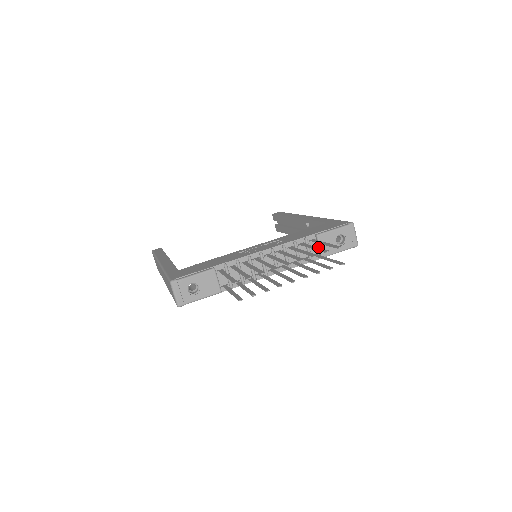
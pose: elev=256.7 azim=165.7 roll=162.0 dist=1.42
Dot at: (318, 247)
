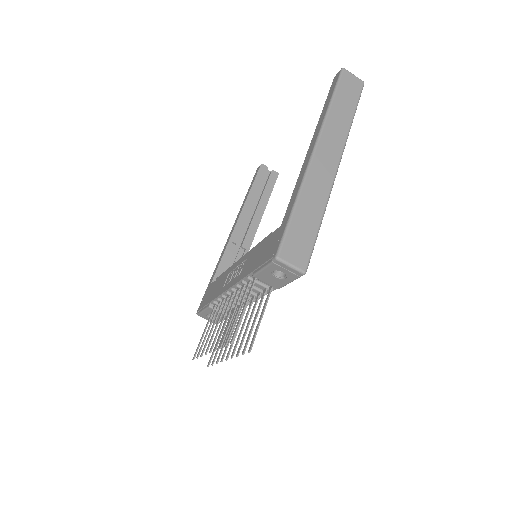
Dot at: (266, 281)
